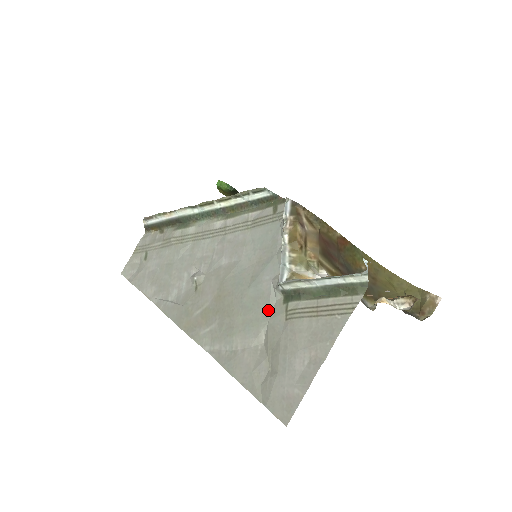
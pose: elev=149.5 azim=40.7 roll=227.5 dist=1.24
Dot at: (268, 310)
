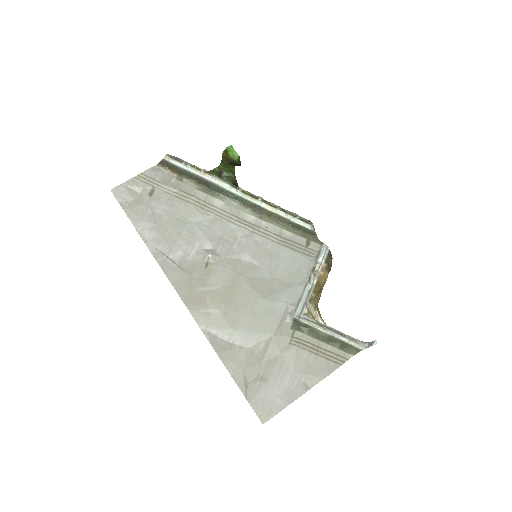
Dot at: (276, 327)
